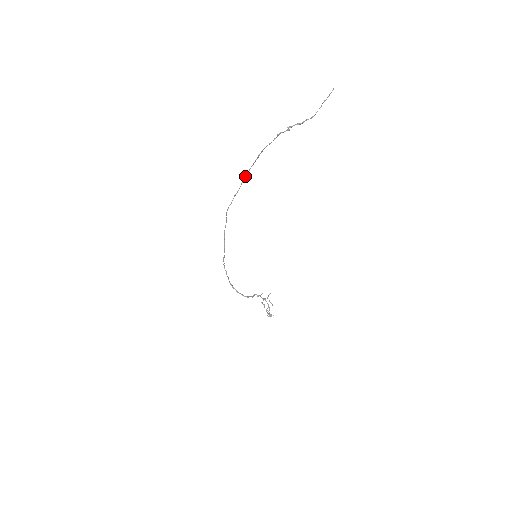
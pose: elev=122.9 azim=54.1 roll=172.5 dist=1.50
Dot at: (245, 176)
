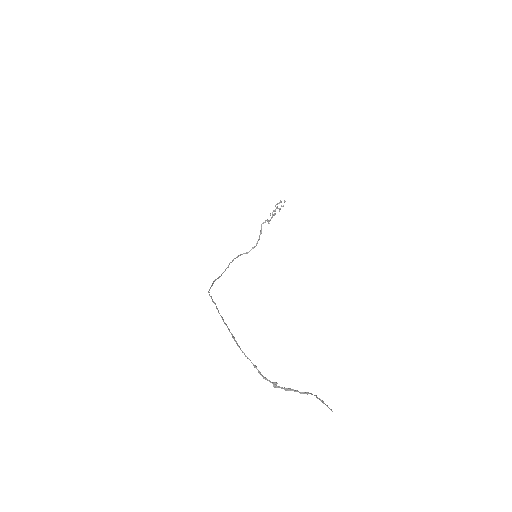
Dot at: occluded
